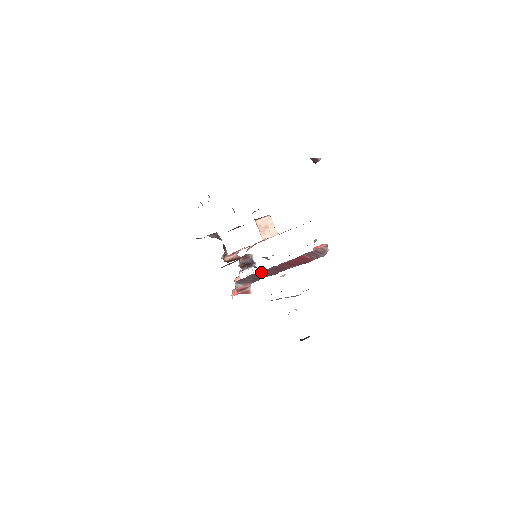
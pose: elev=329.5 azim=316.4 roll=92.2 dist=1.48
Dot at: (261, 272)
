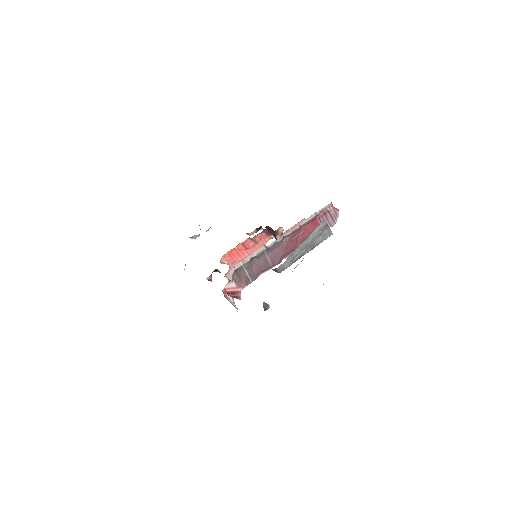
Dot at: (266, 255)
